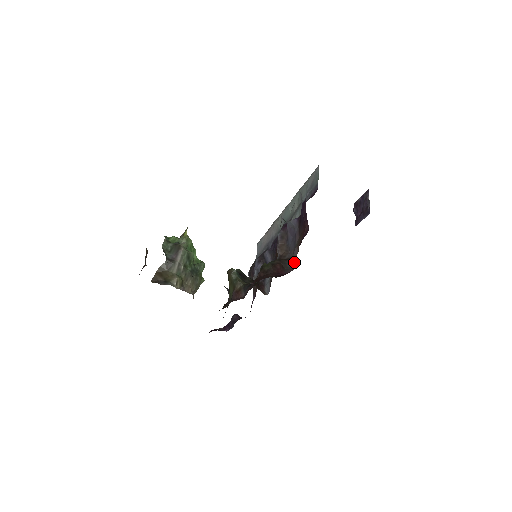
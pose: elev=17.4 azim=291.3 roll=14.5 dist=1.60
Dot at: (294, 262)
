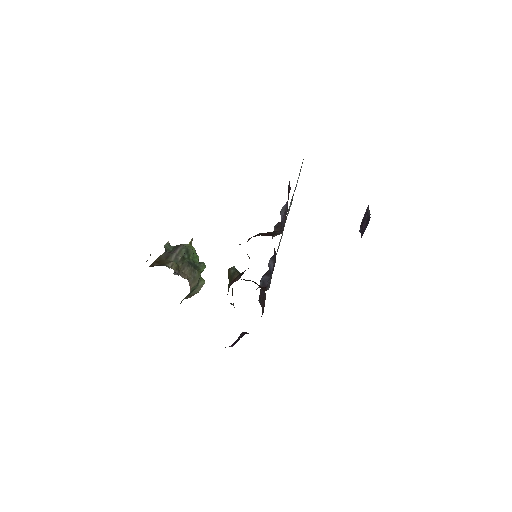
Dot at: (282, 228)
